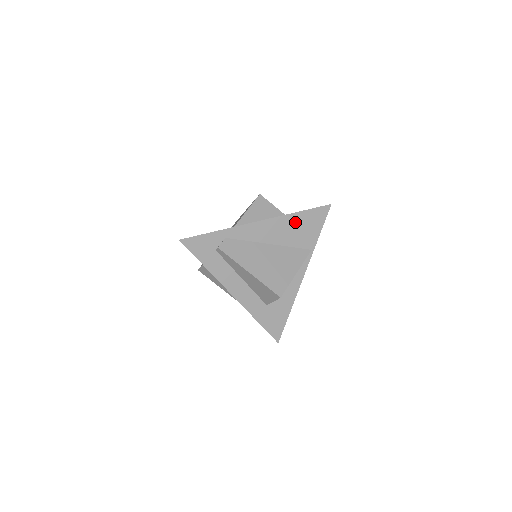
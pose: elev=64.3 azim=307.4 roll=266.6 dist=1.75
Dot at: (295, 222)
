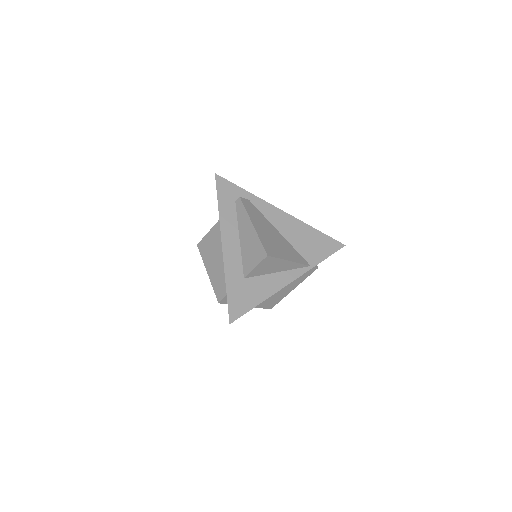
Dot at: (309, 234)
